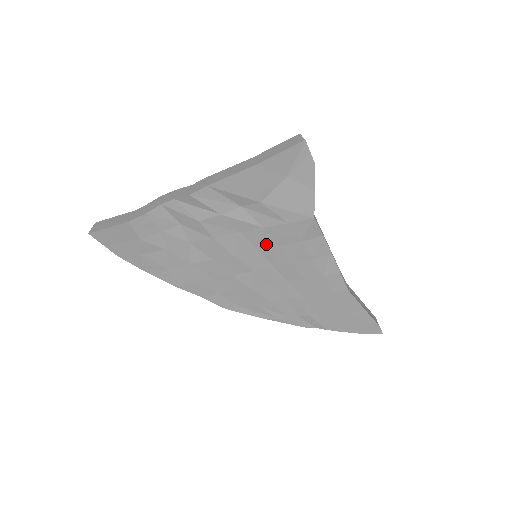
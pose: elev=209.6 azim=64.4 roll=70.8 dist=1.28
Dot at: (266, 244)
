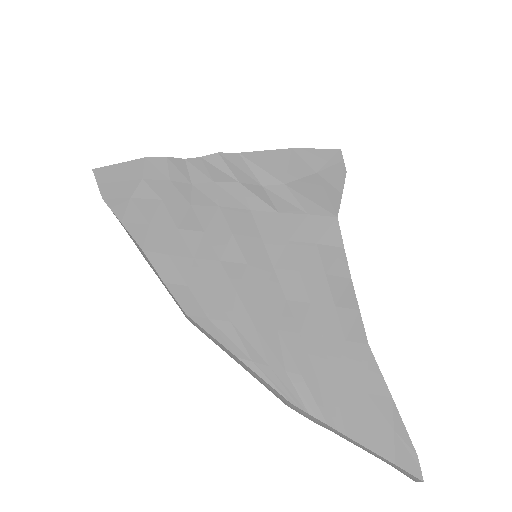
Dot at: (275, 234)
